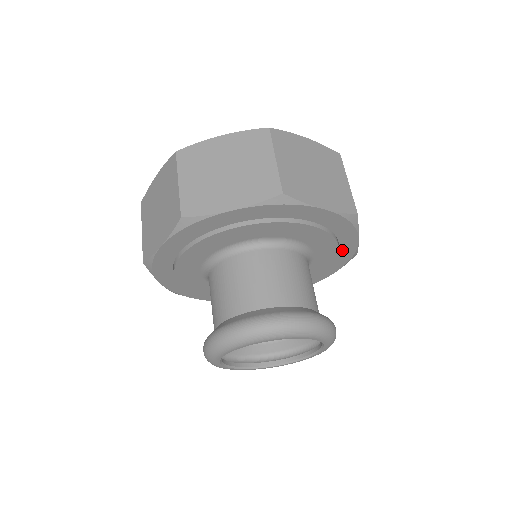
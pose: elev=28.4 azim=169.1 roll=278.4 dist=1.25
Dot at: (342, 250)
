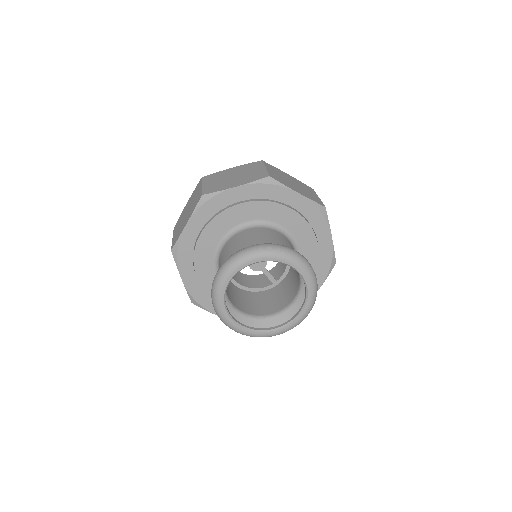
Dot at: (302, 210)
